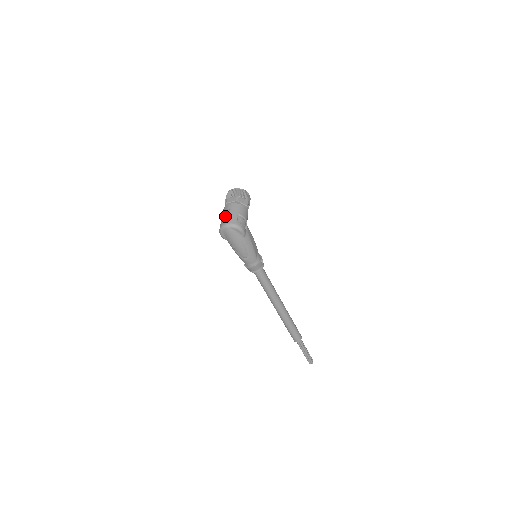
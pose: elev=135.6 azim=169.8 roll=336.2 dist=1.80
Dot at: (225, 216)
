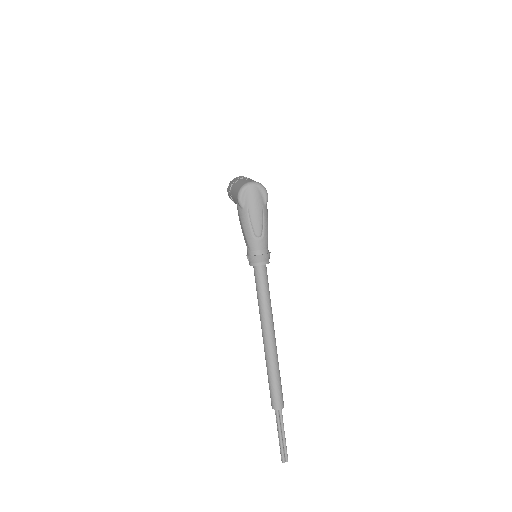
Dot at: (245, 180)
